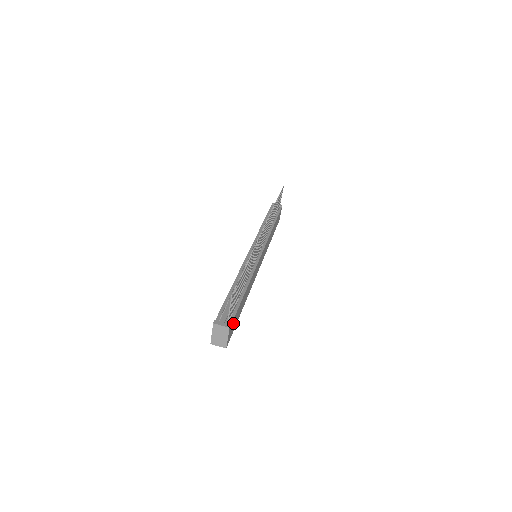
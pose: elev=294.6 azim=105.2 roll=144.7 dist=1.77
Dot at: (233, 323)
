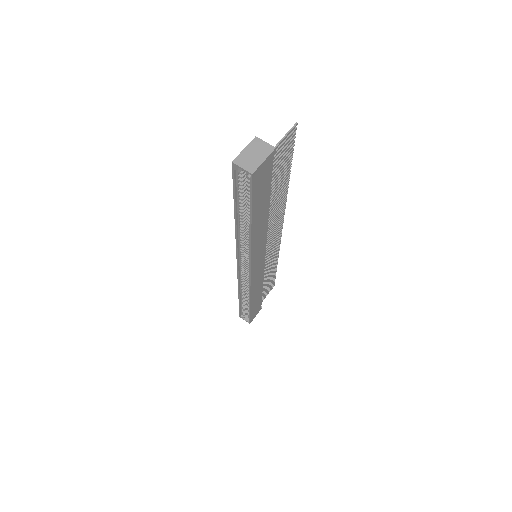
Dot at: (266, 175)
